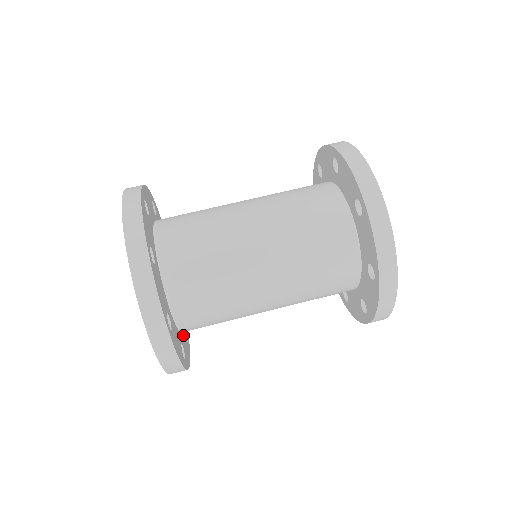
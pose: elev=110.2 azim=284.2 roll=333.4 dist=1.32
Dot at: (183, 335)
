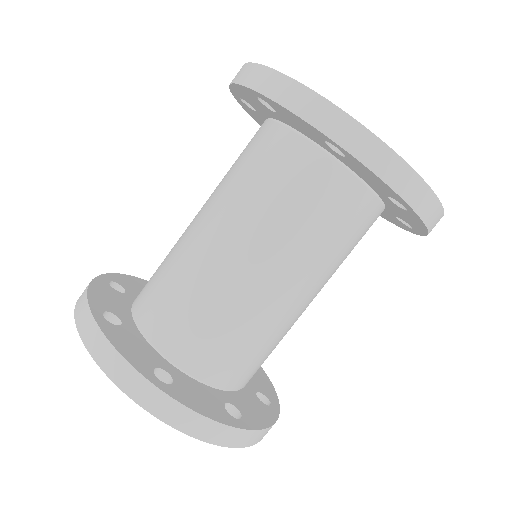
Dot at: occluded
